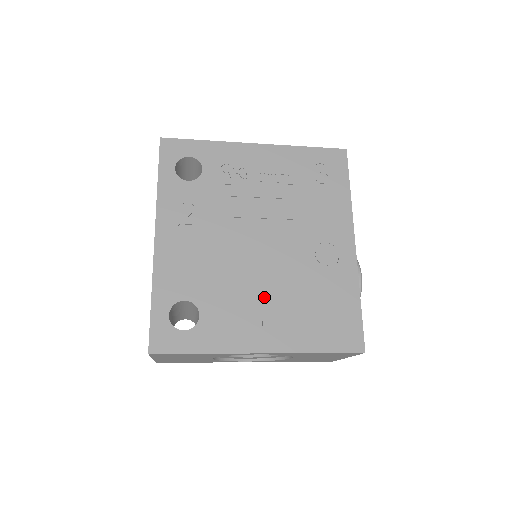
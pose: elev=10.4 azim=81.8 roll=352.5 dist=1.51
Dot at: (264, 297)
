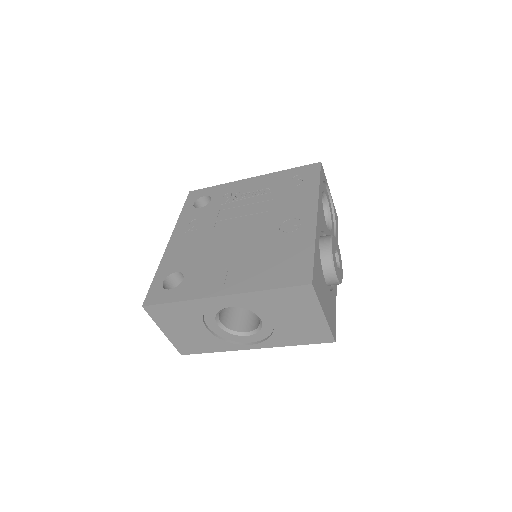
Dot at: (233, 260)
